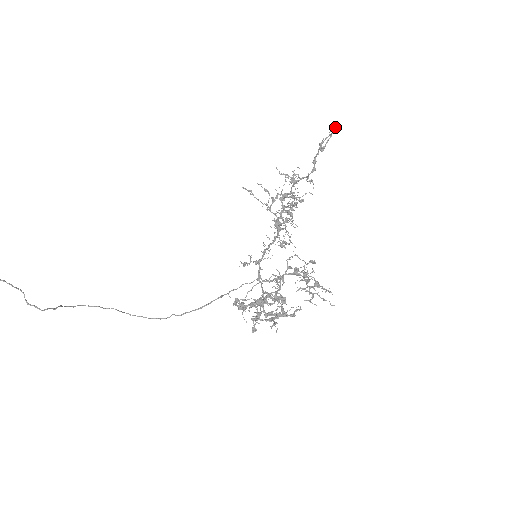
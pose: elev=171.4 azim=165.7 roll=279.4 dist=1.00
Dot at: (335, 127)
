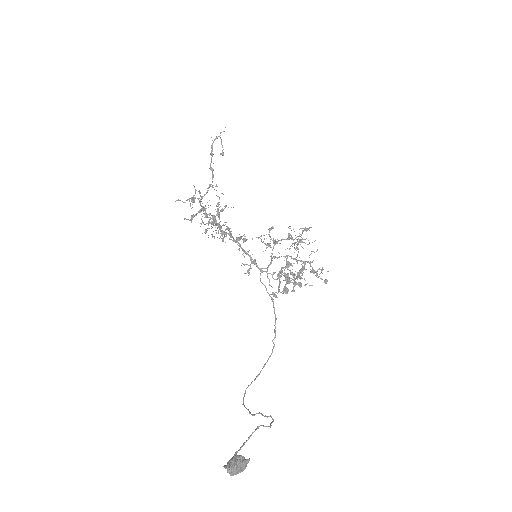
Dot at: (223, 131)
